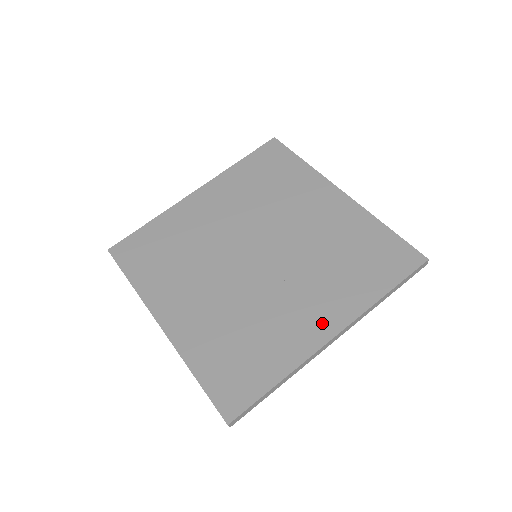
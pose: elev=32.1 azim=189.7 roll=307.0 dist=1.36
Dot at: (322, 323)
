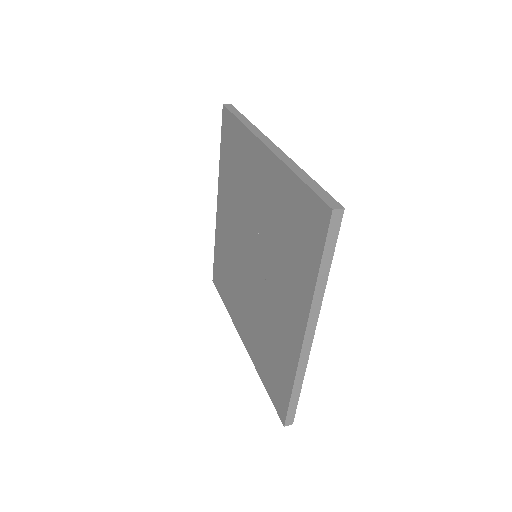
Dot at: (295, 324)
